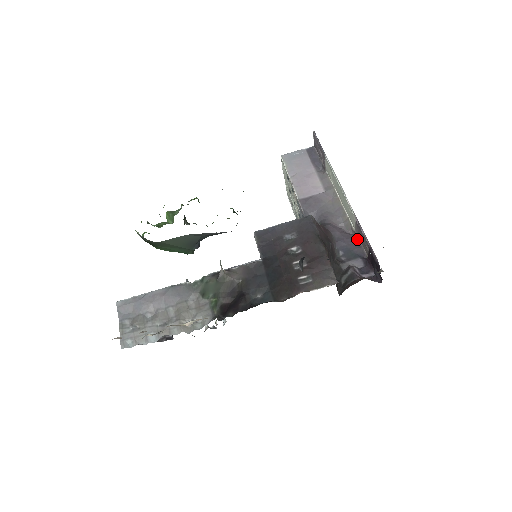
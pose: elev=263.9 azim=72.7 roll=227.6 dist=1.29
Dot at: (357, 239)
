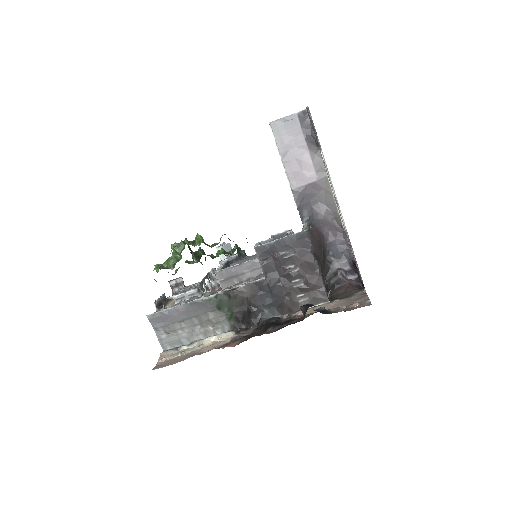
Dot at: (346, 240)
